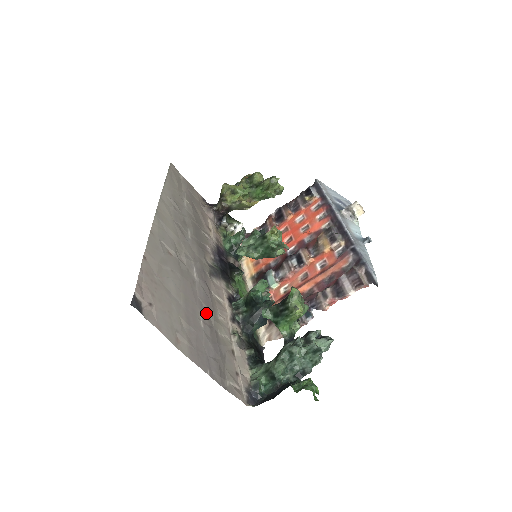
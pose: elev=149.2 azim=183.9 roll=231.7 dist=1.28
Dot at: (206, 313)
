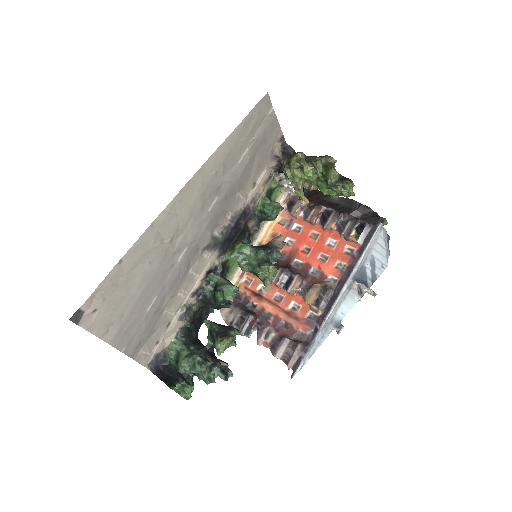
Dot at: (164, 295)
